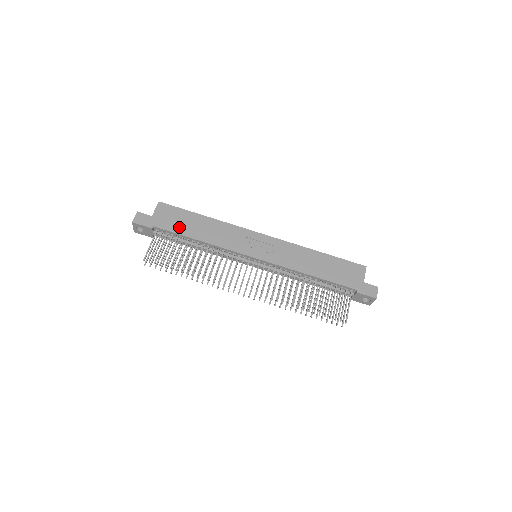
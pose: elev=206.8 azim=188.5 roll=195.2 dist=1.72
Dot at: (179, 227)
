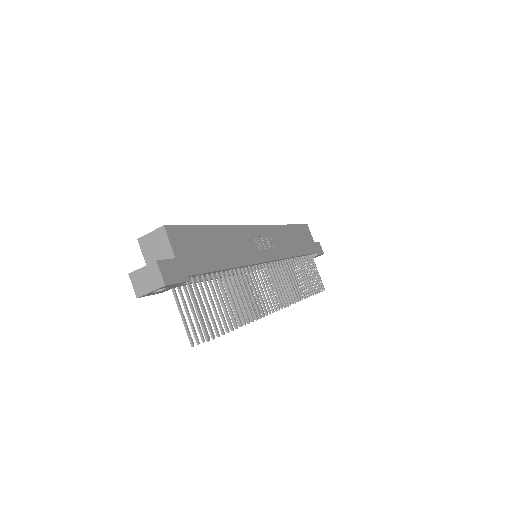
Dot at: (208, 259)
